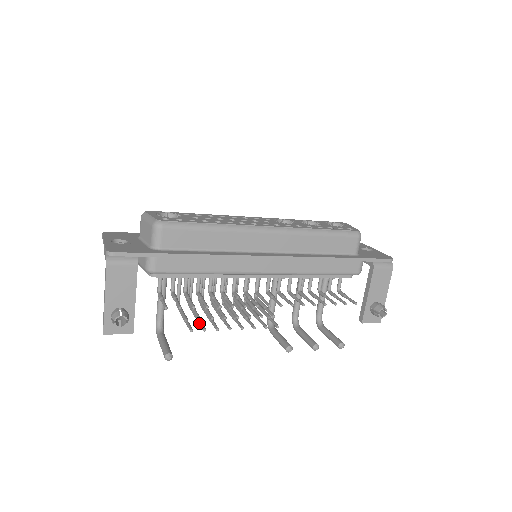
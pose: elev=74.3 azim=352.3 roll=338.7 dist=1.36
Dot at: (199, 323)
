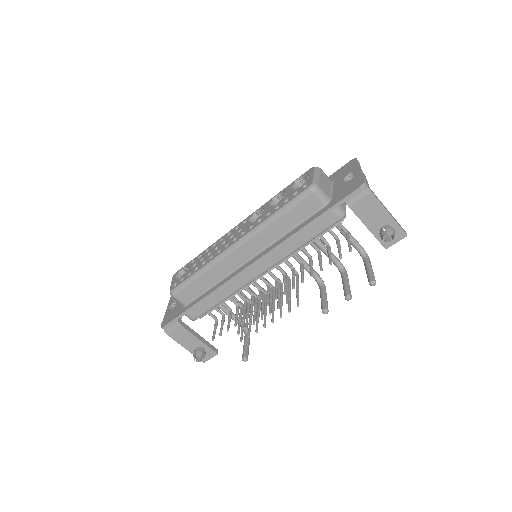
Dot at: (248, 329)
